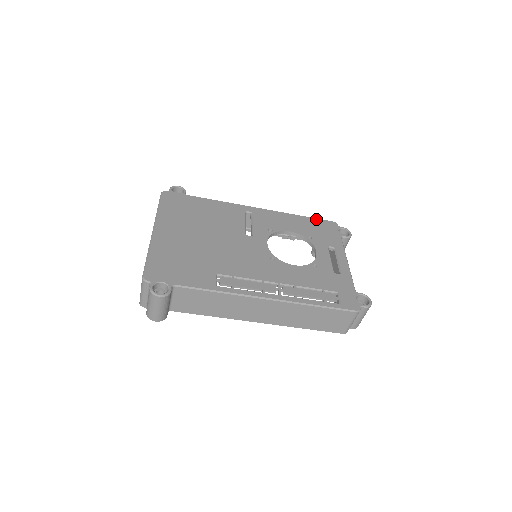
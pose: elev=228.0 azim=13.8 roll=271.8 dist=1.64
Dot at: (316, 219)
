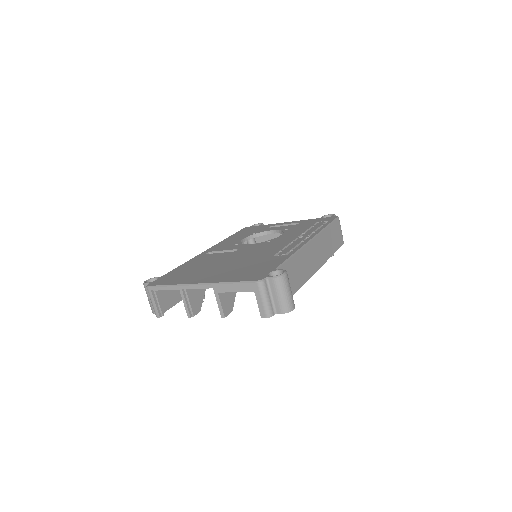
Dot at: (236, 233)
